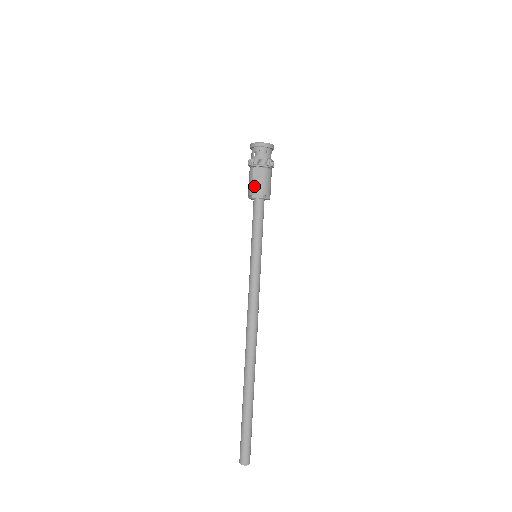
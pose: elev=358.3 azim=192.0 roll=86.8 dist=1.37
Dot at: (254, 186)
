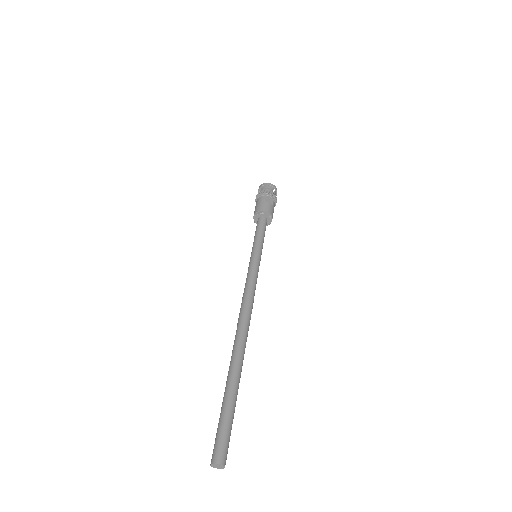
Dot at: (266, 206)
